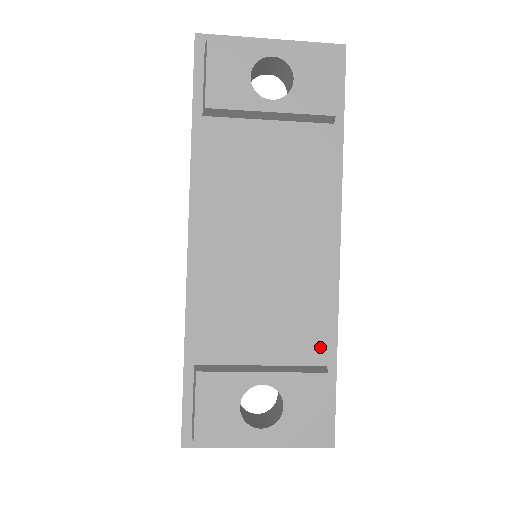
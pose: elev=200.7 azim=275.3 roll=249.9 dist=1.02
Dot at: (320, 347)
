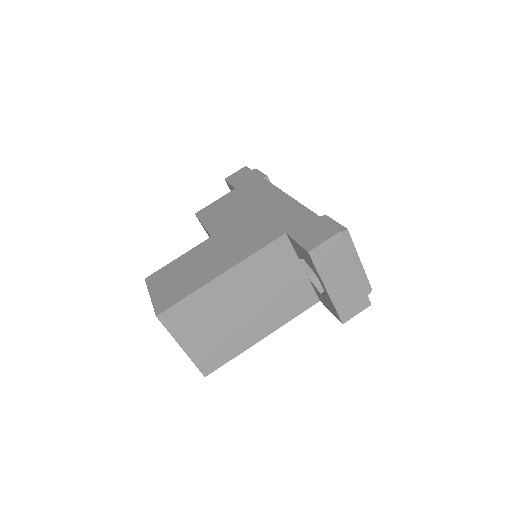
Dot at: occluded
